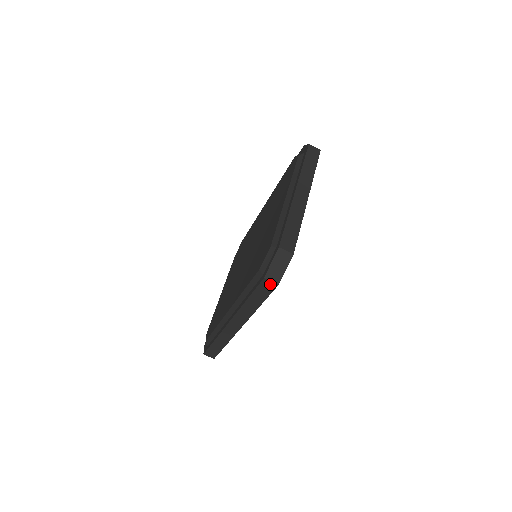
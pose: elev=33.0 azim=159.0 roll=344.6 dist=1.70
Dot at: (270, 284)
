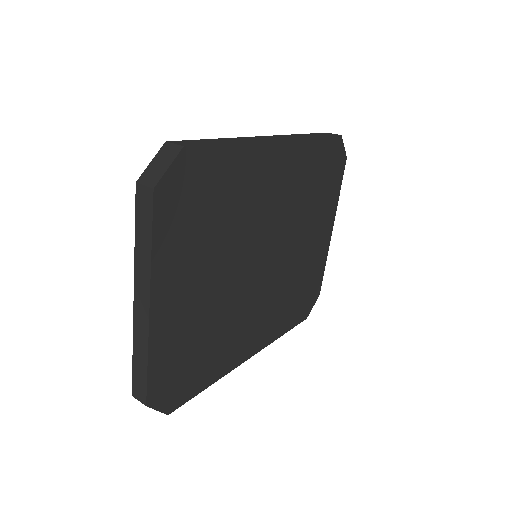
Dot at: occluded
